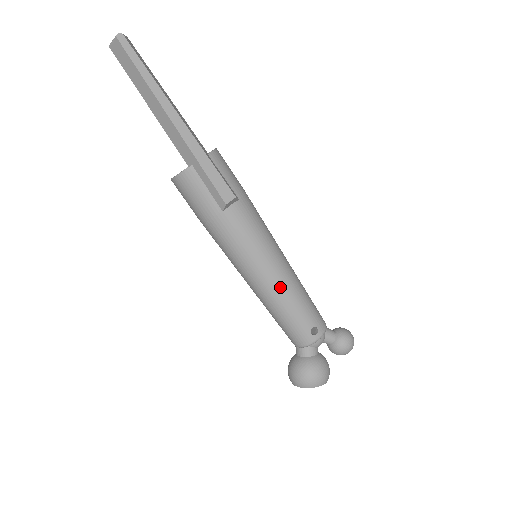
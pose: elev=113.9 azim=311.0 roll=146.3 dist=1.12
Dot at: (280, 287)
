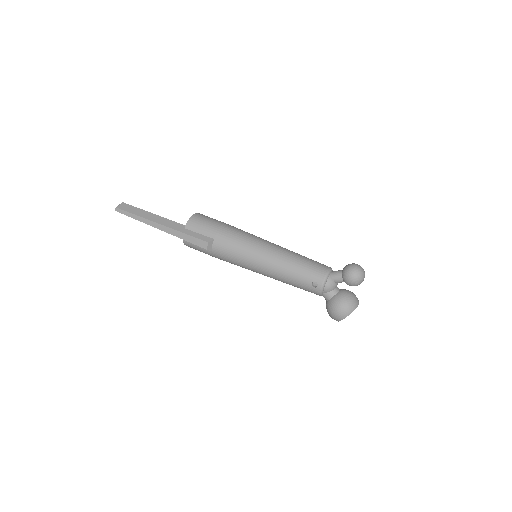
Dot at: (272, 271)
